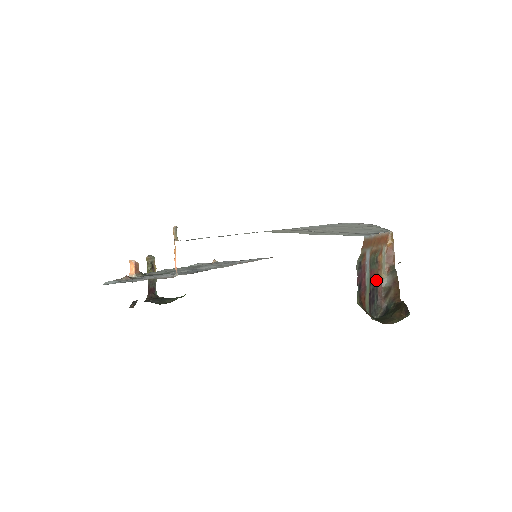
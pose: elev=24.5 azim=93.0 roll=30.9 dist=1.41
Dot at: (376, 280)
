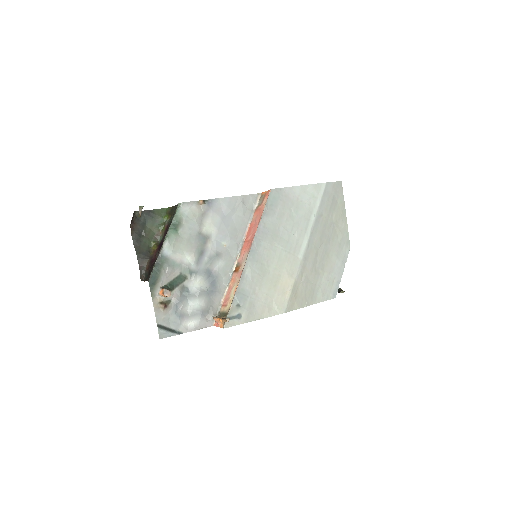
Dot at: occluded
